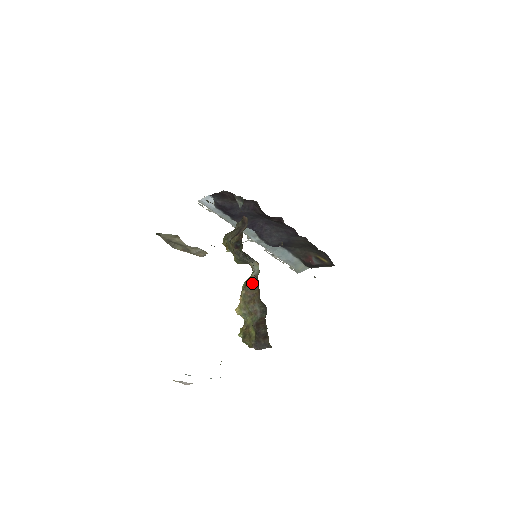
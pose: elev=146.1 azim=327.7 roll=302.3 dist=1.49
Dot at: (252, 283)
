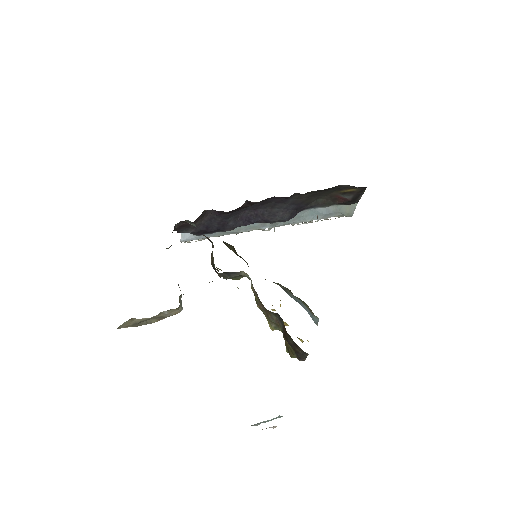
Dot at: (255, 295)
